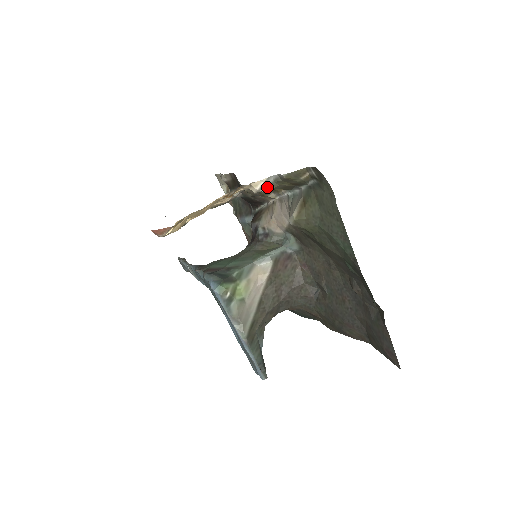
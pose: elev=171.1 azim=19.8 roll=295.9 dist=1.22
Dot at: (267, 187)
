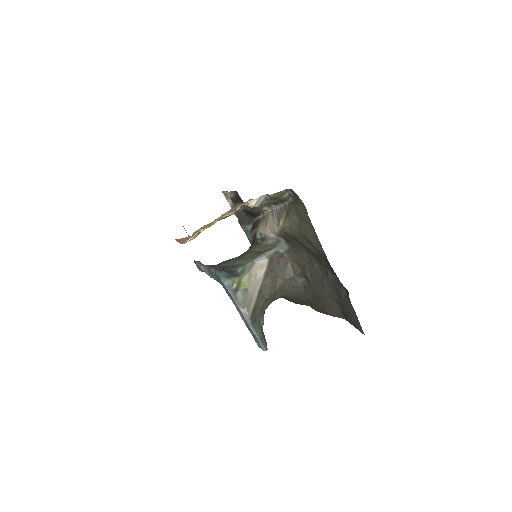
Dot at: (260, 203)
